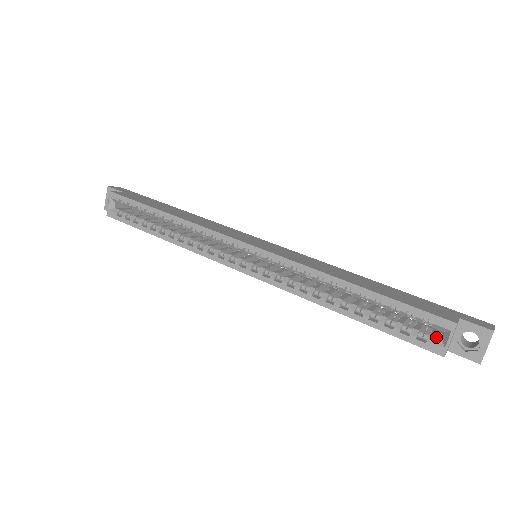
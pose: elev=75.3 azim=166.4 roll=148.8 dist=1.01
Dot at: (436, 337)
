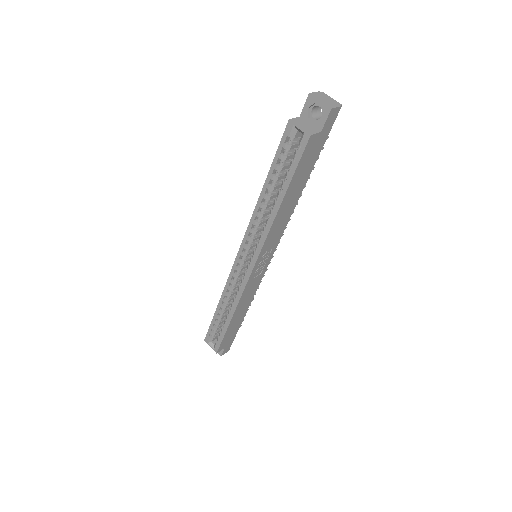
Dot at: (300, 138)
